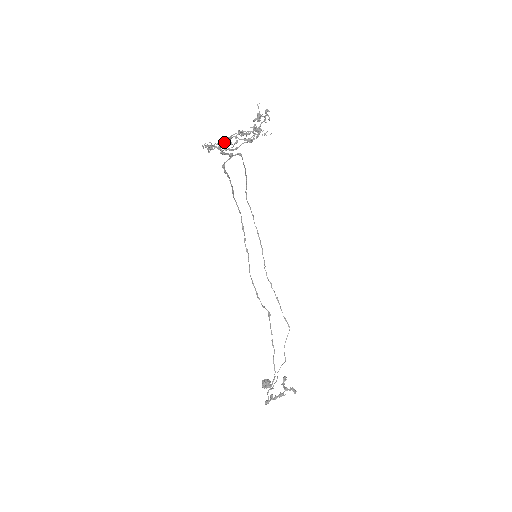
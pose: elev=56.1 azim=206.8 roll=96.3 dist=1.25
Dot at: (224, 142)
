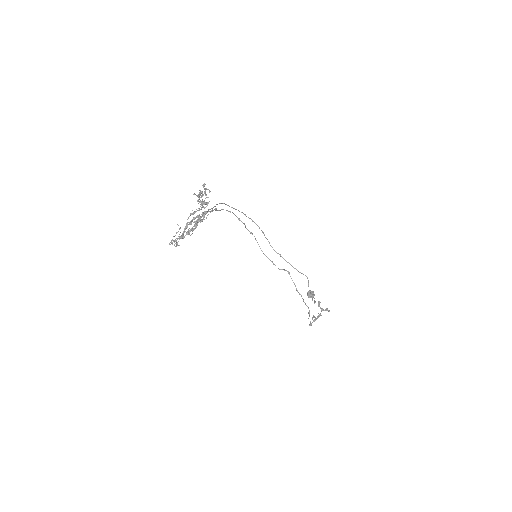
Dot at: (184, 229)
